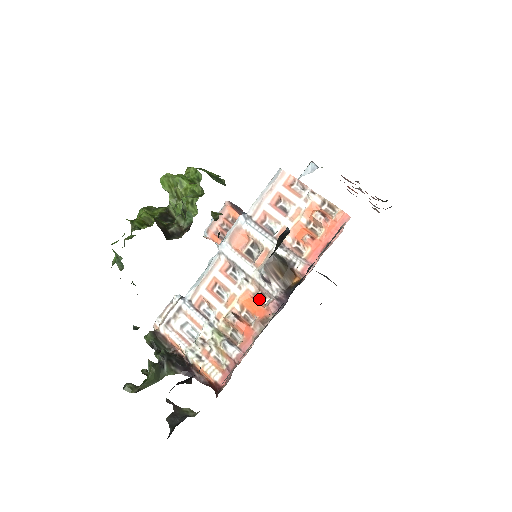
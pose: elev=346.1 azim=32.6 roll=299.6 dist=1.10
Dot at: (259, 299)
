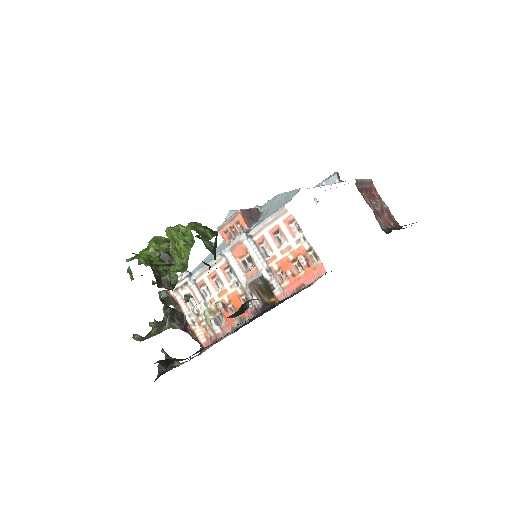
Dot at: (243, 301)
